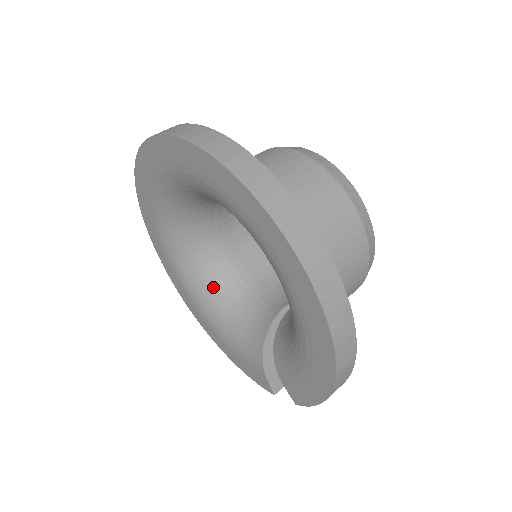
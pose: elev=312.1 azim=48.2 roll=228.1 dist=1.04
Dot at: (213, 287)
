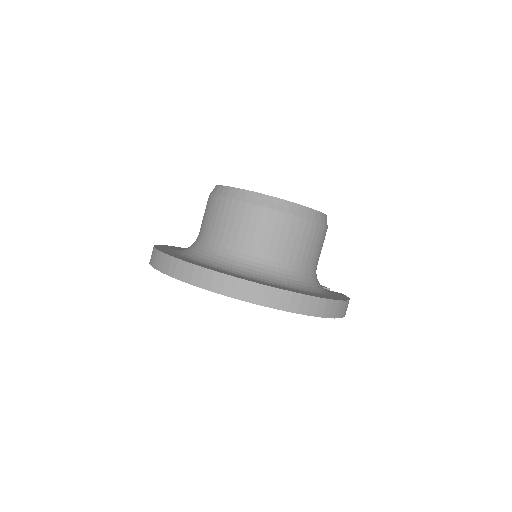
Dot at: occluded
